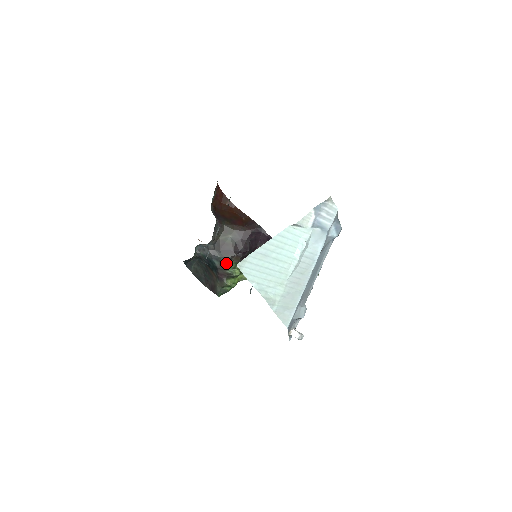
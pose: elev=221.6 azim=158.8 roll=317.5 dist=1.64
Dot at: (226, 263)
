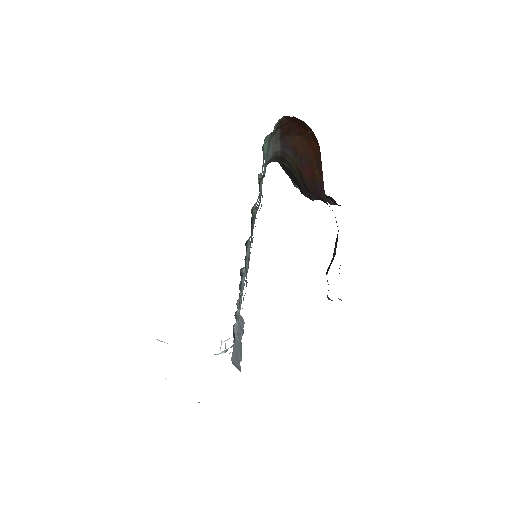
Dot at: (293, 182)
